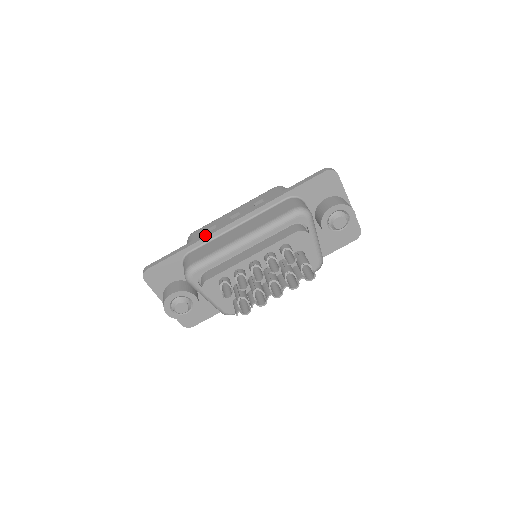
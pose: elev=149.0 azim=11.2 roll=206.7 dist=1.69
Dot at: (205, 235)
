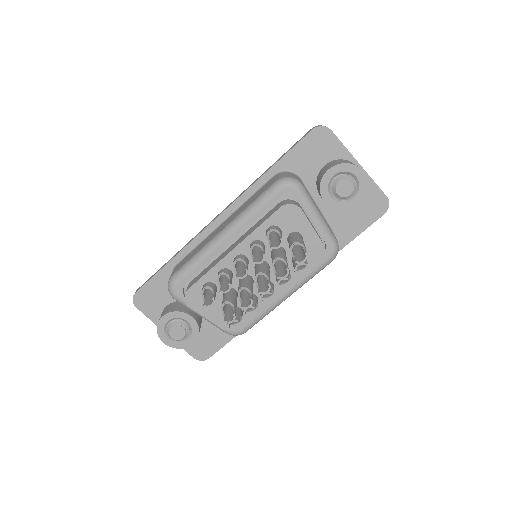
Dot at: (190, 241)
